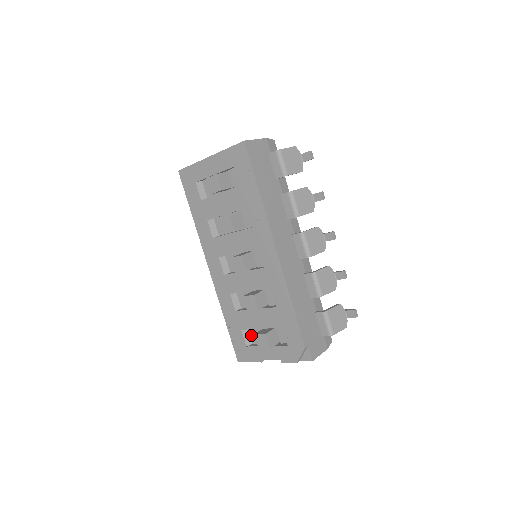
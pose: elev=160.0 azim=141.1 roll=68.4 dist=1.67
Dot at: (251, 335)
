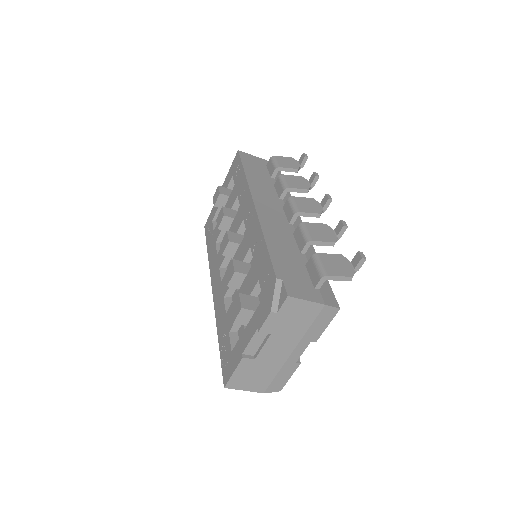
Dot at: occluded
